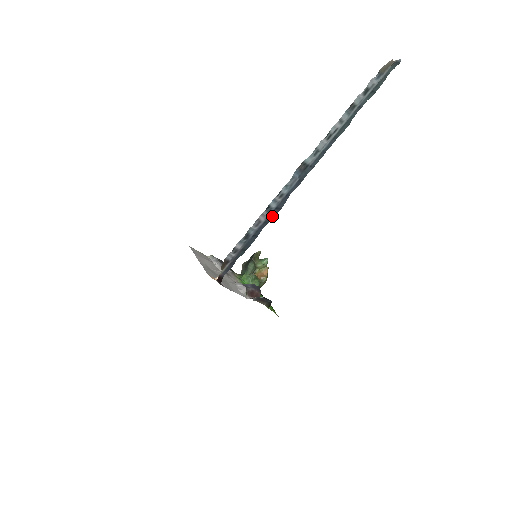
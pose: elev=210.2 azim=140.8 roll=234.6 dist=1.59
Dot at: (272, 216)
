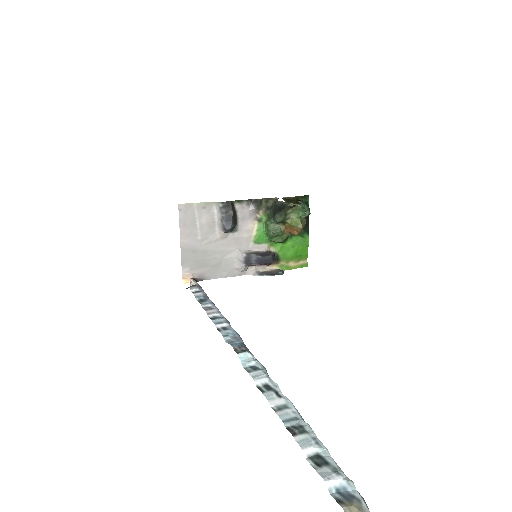
Dot at: occluded
